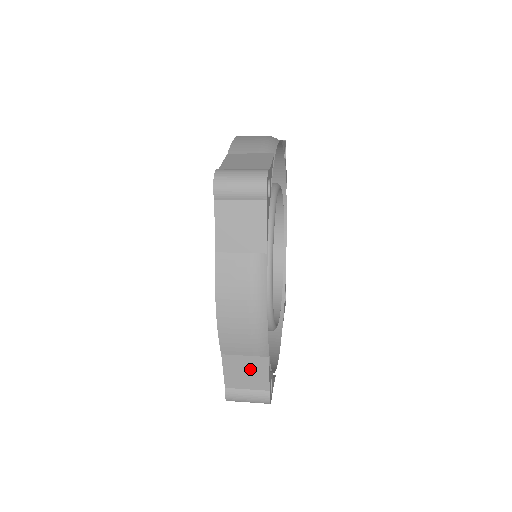
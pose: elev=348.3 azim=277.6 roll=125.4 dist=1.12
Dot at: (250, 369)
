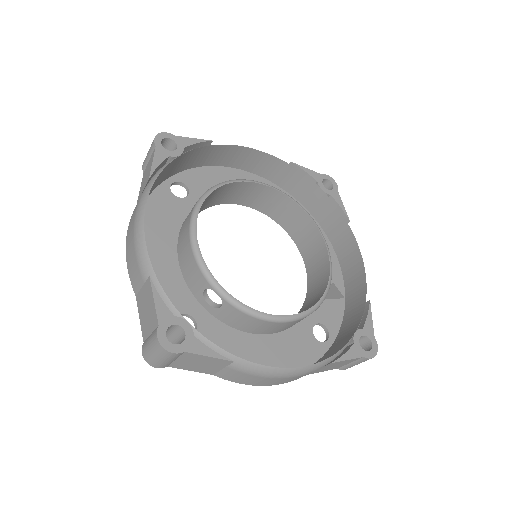
Dot at: (147, 302)
